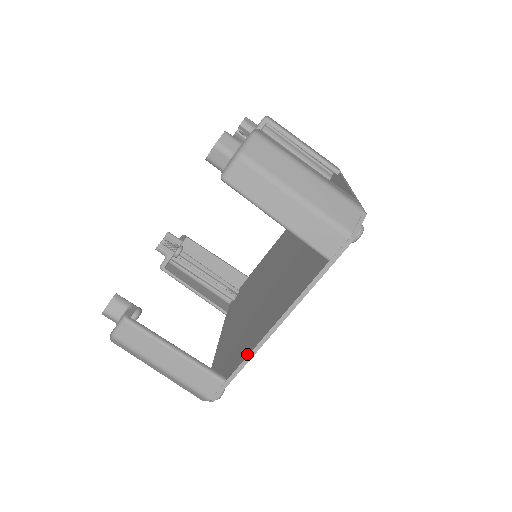
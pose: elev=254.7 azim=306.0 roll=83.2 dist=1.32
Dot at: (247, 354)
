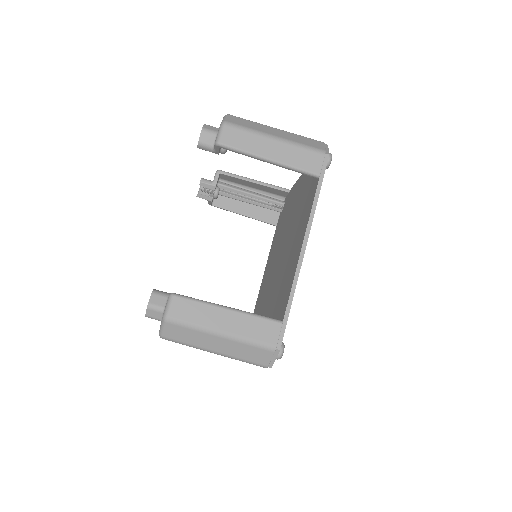
Dot at: occluded
